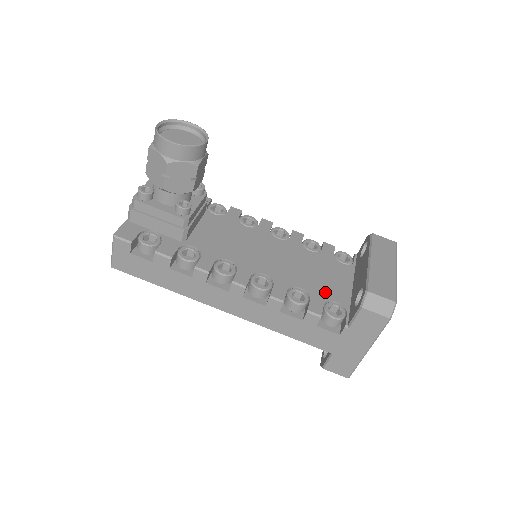
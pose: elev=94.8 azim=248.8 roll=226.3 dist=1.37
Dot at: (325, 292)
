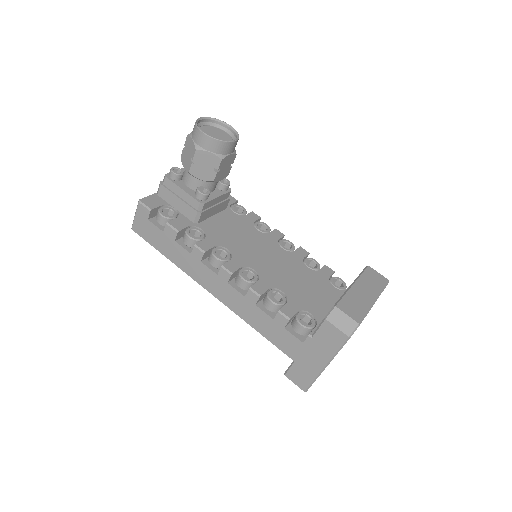
Dot at: (304, 302)
